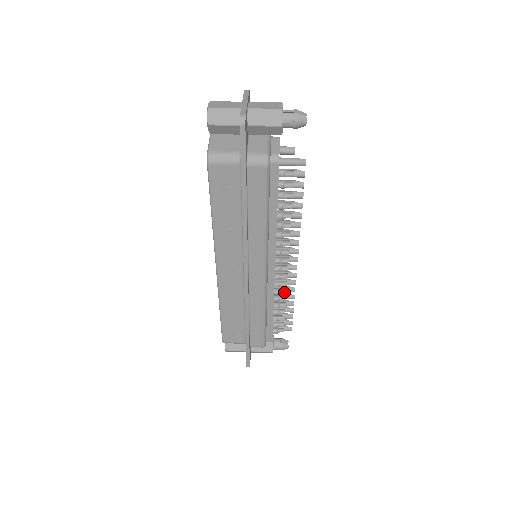
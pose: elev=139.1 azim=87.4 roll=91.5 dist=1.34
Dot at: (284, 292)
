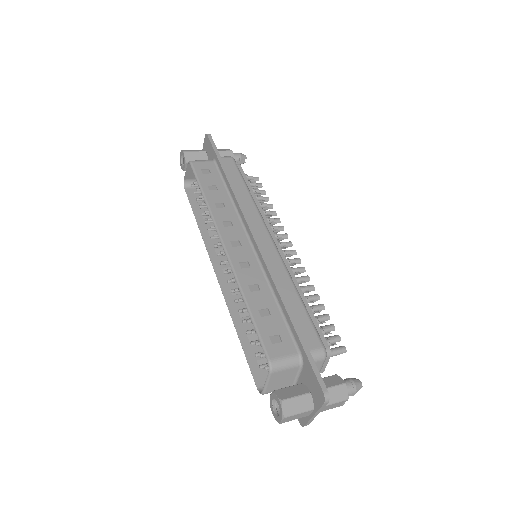
Dot at: (303, 282)
